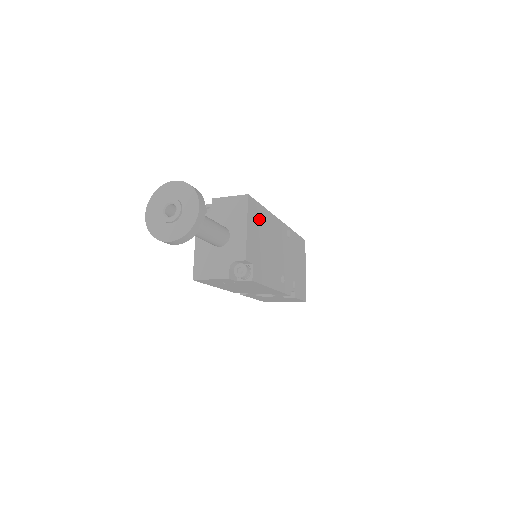
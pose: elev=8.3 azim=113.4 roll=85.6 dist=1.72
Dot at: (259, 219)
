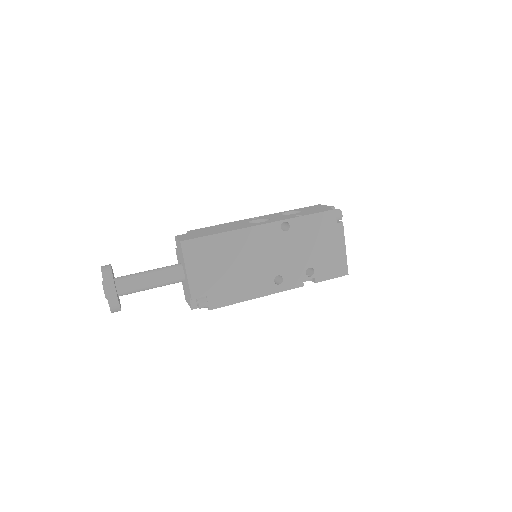
Dot at: (210, 251)
